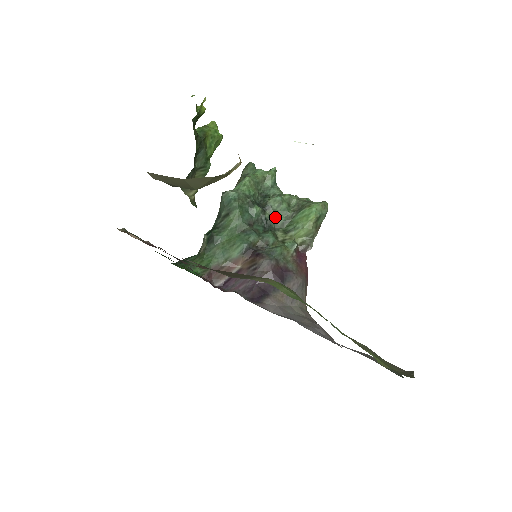
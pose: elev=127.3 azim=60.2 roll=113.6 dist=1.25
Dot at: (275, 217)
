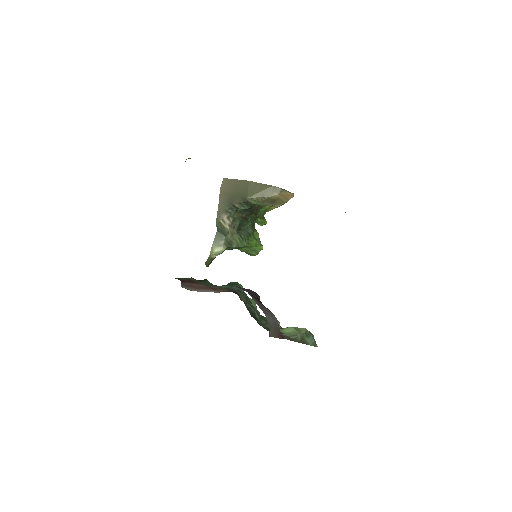
Dot at: (264, 321)
